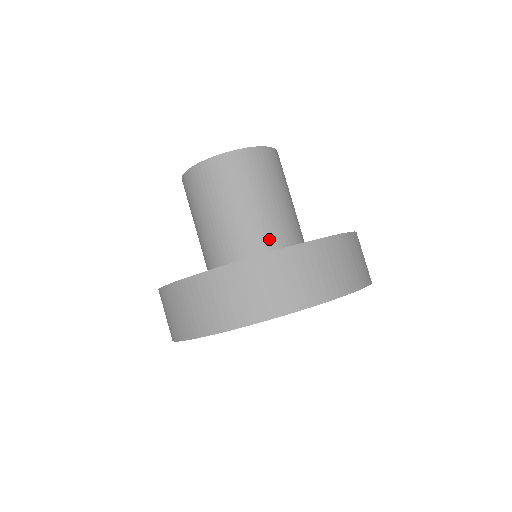
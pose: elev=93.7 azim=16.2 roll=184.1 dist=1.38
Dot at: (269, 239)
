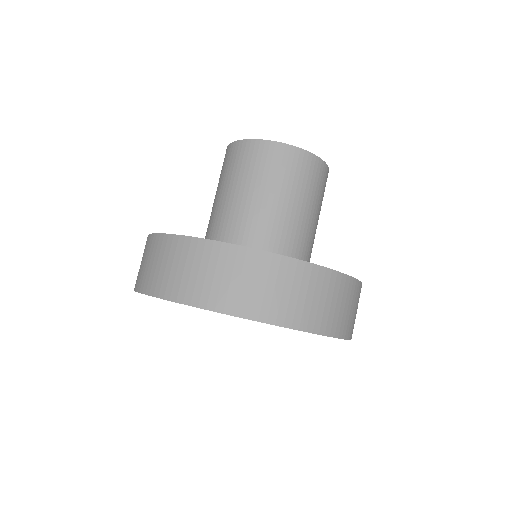
Dot at: (246, 237)
